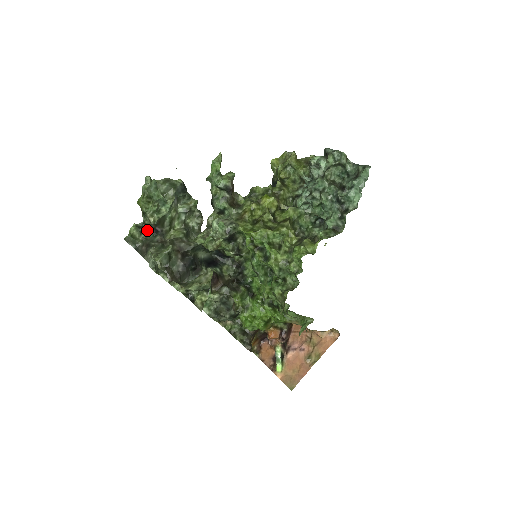
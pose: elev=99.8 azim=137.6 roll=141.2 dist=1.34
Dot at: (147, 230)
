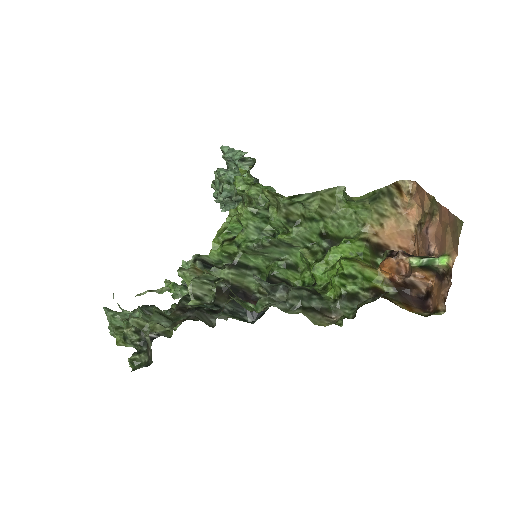
Dot at: (145, 349)
